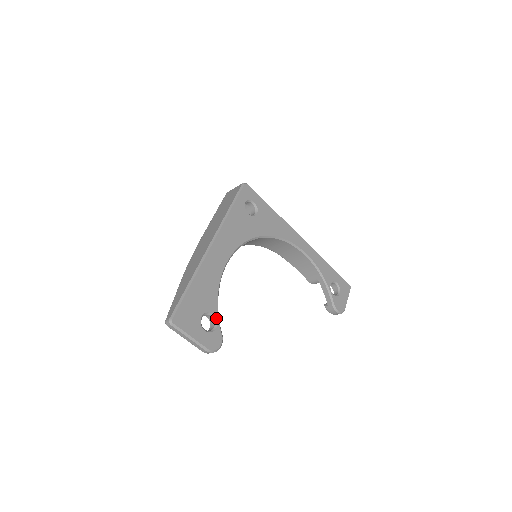
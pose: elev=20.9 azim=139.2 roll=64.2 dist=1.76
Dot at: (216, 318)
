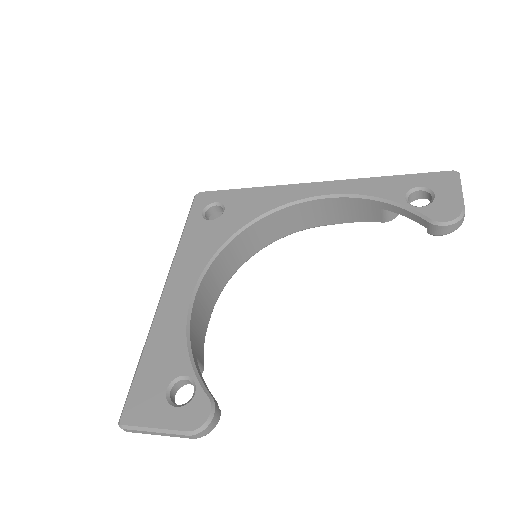
Dot at: (191, 378)
